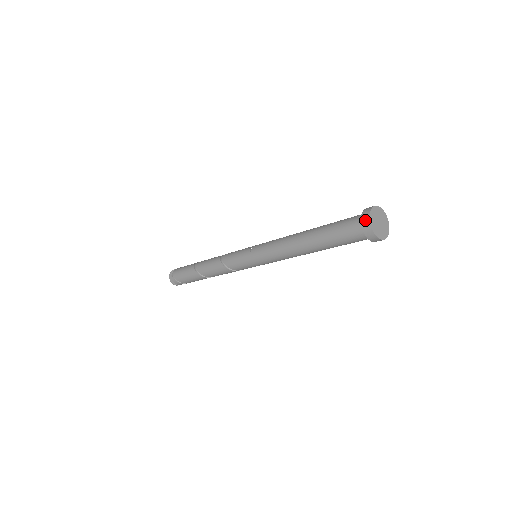
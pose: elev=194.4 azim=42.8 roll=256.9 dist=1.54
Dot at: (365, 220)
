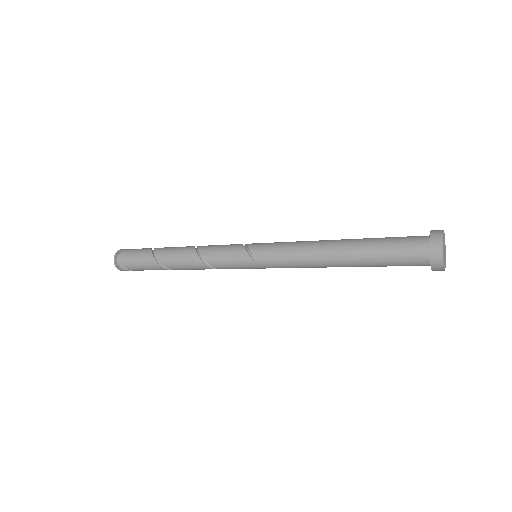
Dot at: (437, 262)
